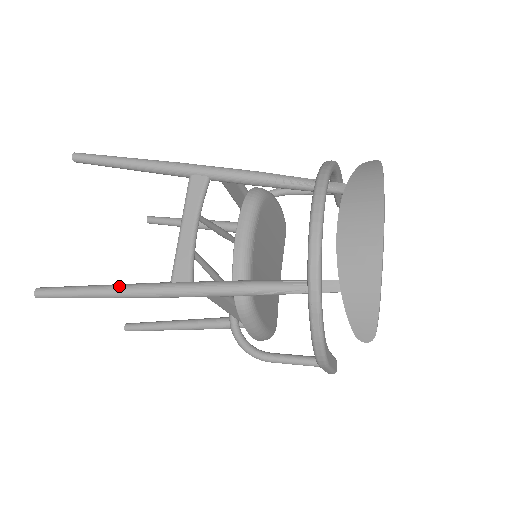
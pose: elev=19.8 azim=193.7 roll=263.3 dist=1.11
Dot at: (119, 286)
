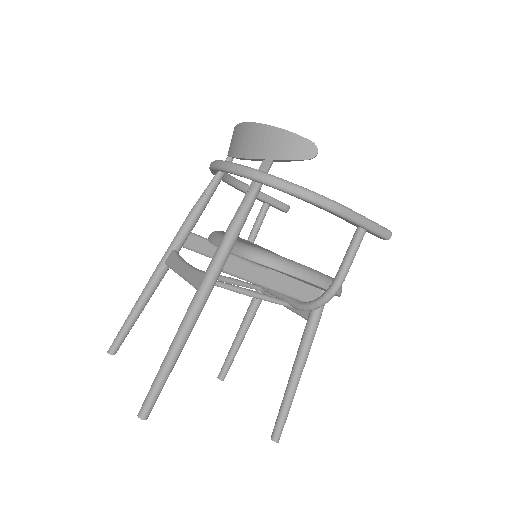
Dot at: (176, 334)
